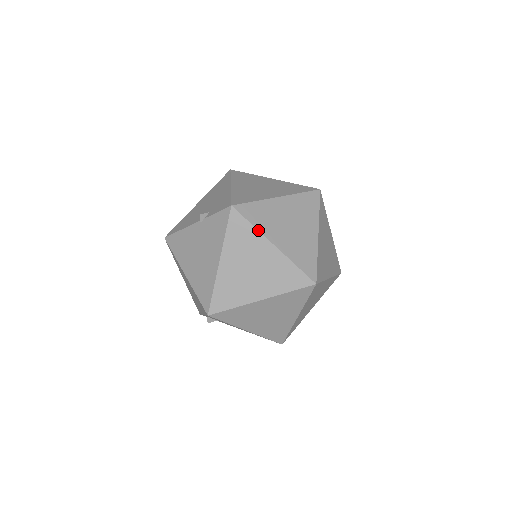
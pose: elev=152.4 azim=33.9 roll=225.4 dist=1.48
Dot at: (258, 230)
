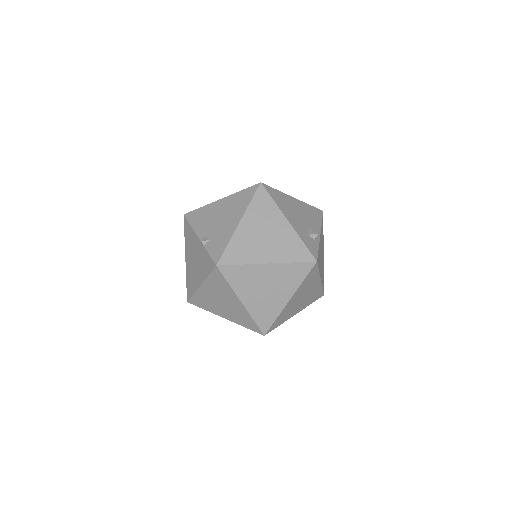
Dot at: (232, 289)
